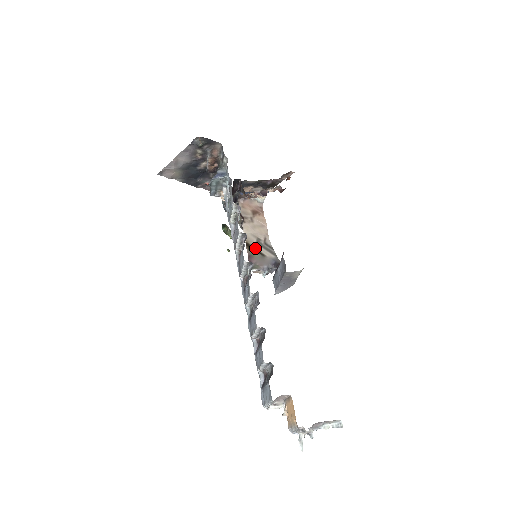
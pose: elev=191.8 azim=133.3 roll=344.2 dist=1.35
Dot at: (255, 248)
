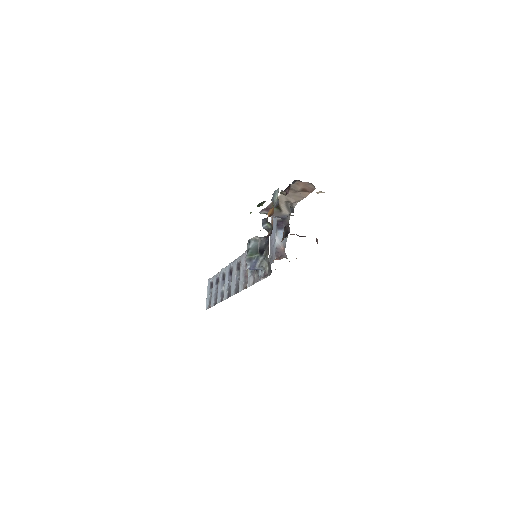
Dot at: (279, 206)
